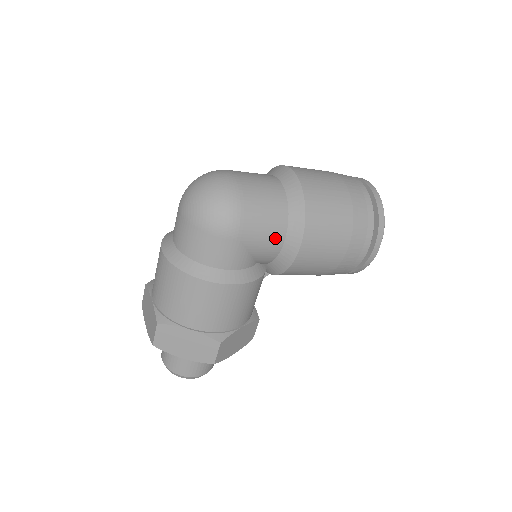
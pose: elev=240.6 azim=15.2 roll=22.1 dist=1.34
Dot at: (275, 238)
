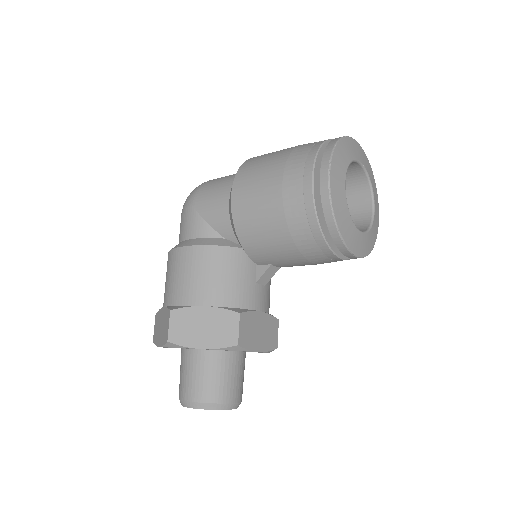
Dot at: (221, 199)
